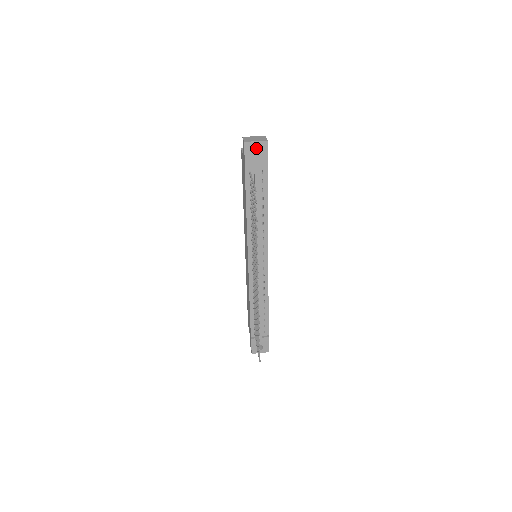
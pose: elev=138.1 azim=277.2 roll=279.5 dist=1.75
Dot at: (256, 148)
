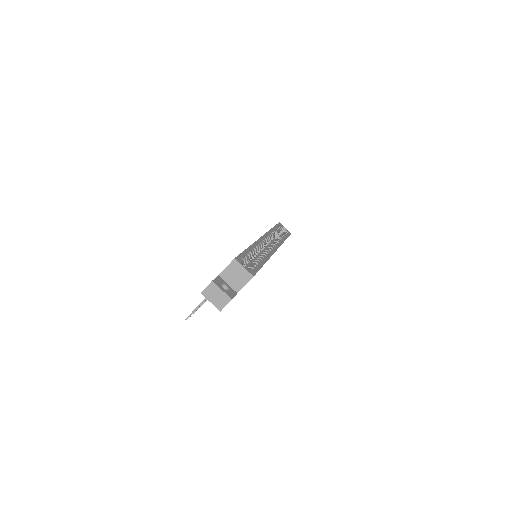
Dot at: (244, 274)
